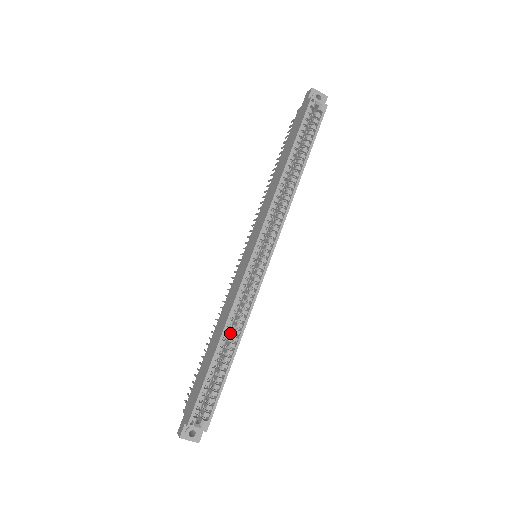
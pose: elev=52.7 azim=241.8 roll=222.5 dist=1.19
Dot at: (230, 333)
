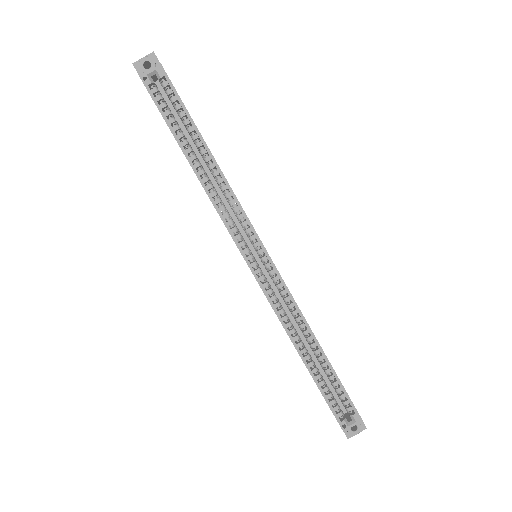
Dot at: (302, 334)
